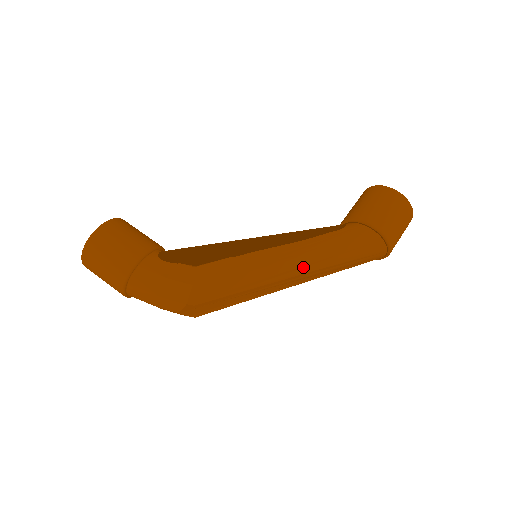
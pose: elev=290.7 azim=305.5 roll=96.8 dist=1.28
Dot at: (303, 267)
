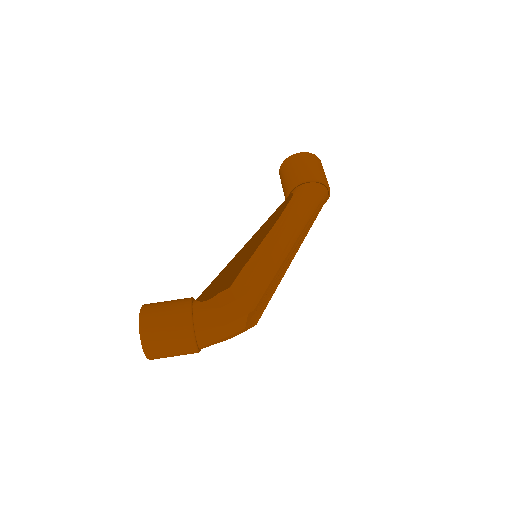
Dot at: (294, 234)
